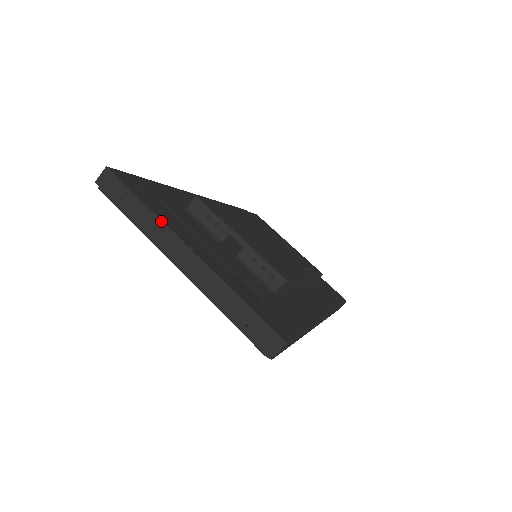
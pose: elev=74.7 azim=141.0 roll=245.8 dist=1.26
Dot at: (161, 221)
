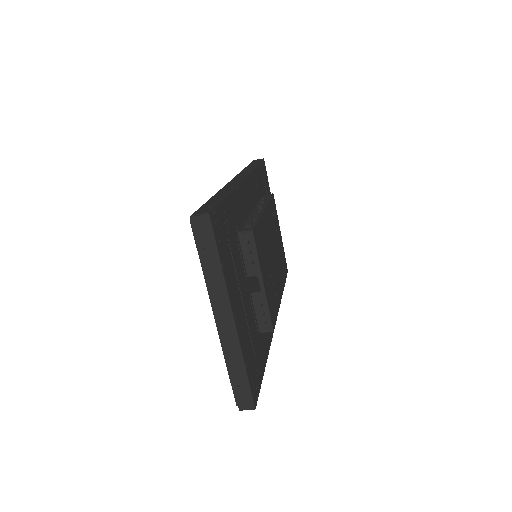
Dot at: (226, 287)
